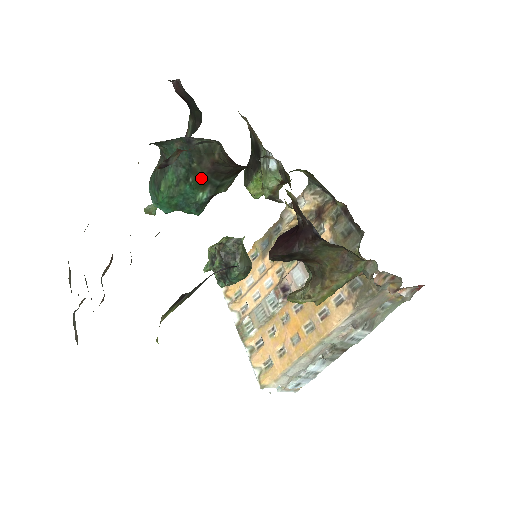
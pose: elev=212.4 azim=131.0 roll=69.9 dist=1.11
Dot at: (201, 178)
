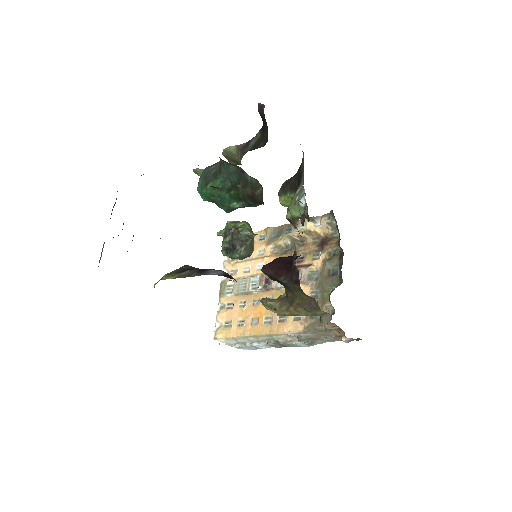
Dot at: (240, 195)
